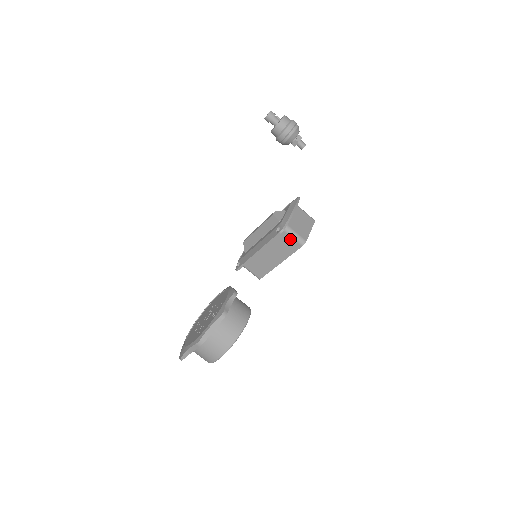
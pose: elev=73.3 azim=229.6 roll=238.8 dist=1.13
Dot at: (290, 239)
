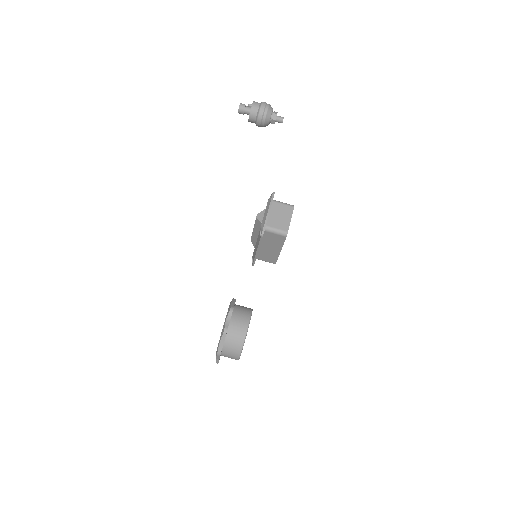
Dot at: (274, 235)
